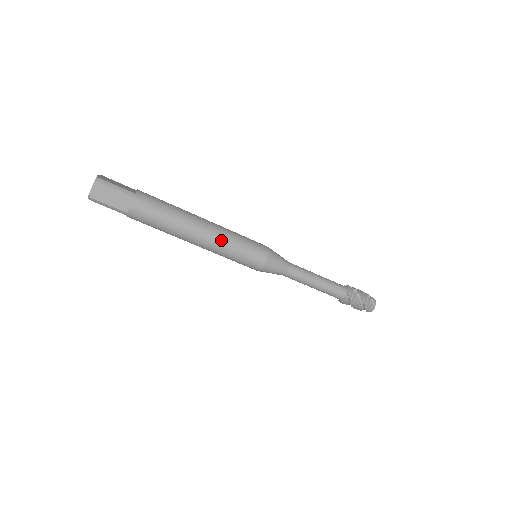
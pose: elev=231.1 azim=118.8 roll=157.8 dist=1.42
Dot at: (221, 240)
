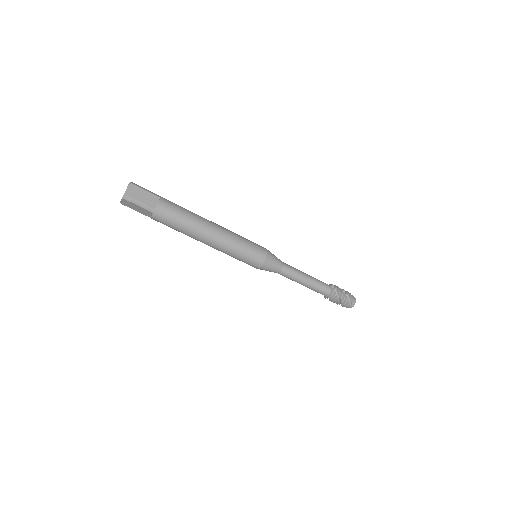
Dot at: (223, 249)
